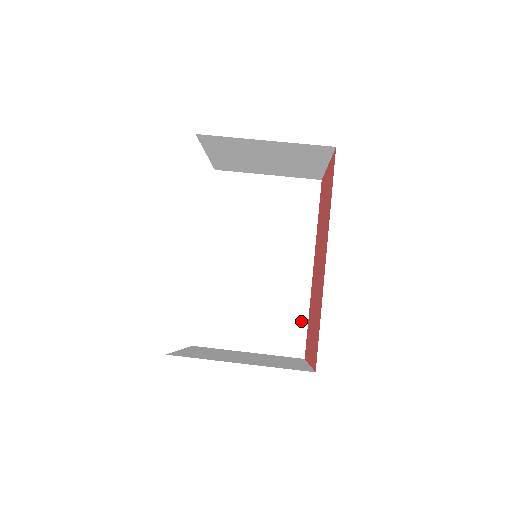
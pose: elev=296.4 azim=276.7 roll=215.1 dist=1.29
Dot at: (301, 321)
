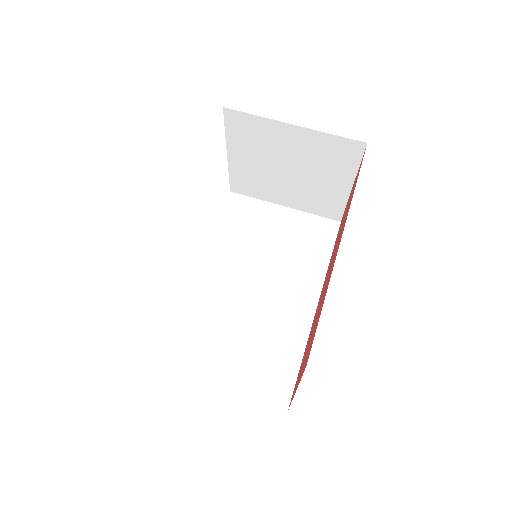
Dot at: (292, 363)
